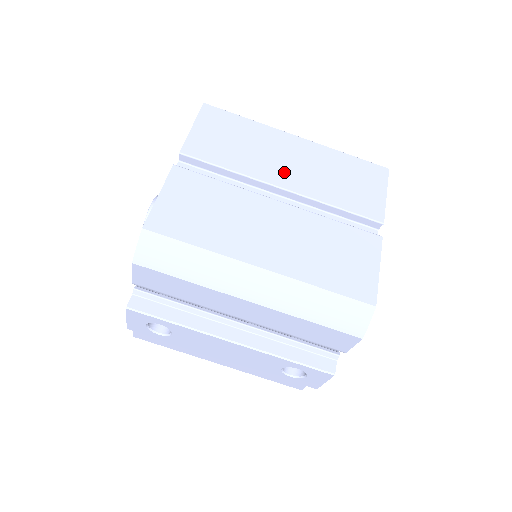
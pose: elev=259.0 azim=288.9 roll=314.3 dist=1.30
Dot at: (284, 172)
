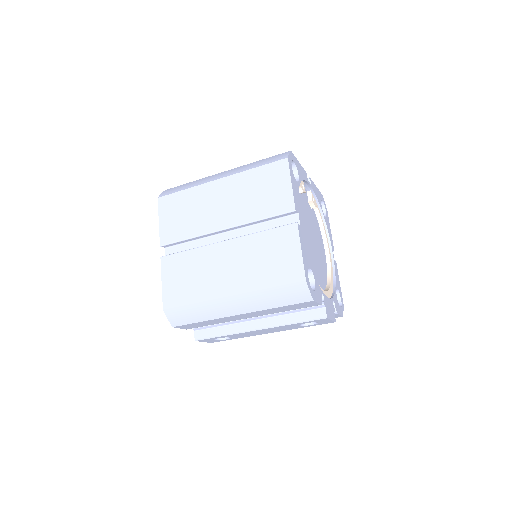
Dot at: (220, 216)
